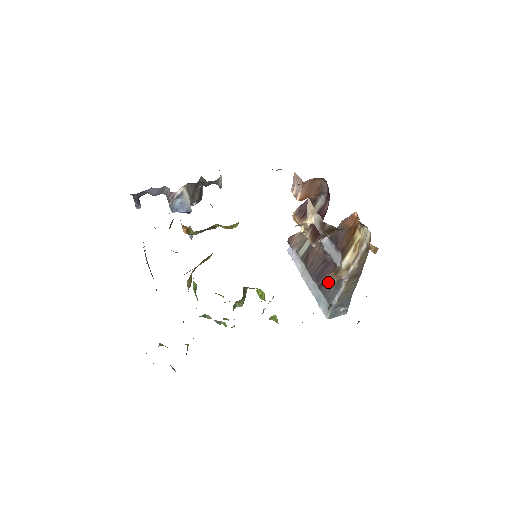
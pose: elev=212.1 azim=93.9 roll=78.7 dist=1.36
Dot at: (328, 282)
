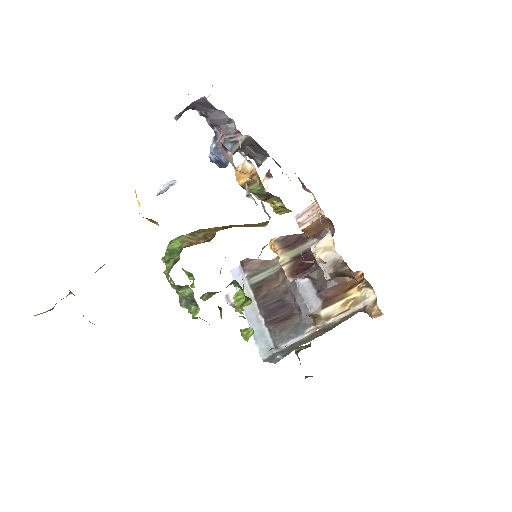
Dot at: (280, 323)
